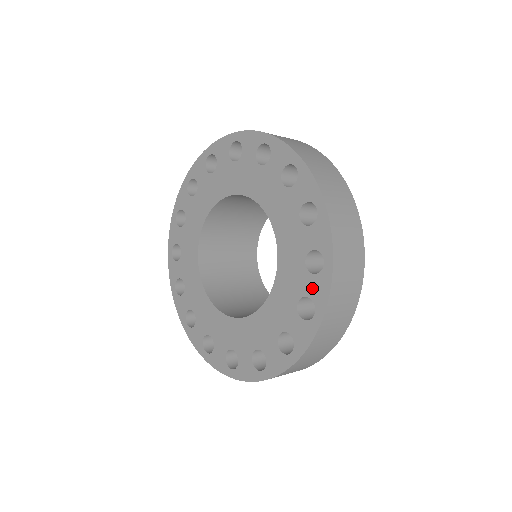
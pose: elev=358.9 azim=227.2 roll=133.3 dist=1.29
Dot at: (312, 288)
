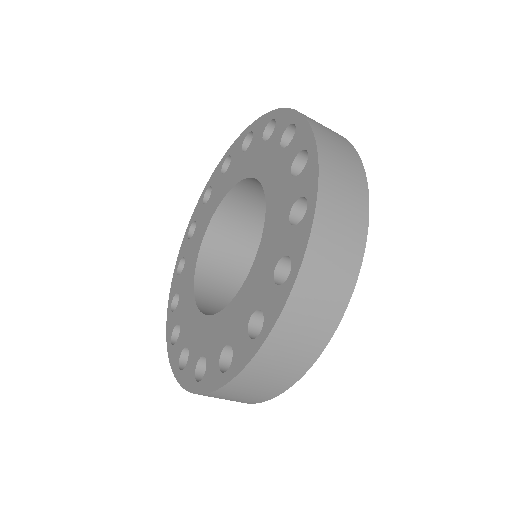
Dot at: (269, 301)
